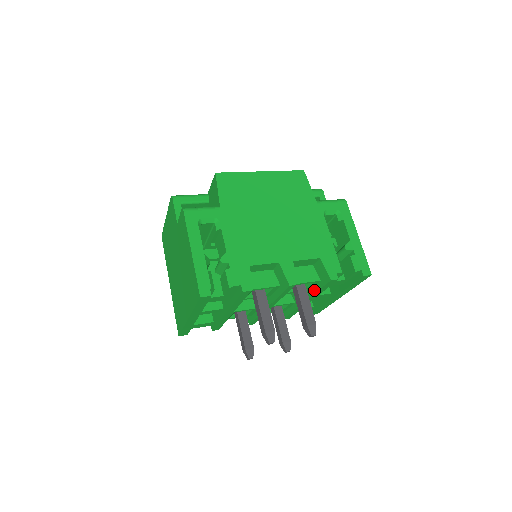
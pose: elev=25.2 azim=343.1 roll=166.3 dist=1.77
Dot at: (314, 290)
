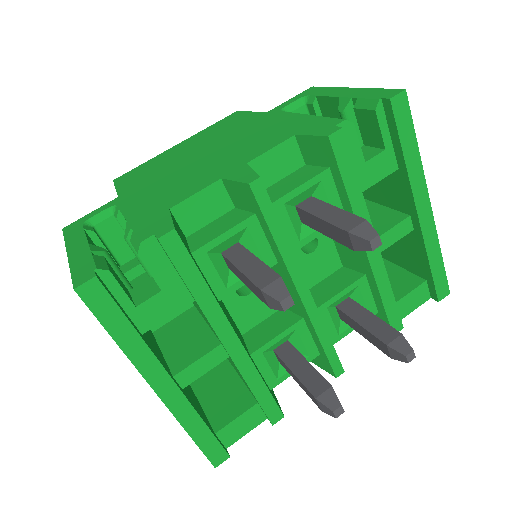
Dot at: (344, 201)
